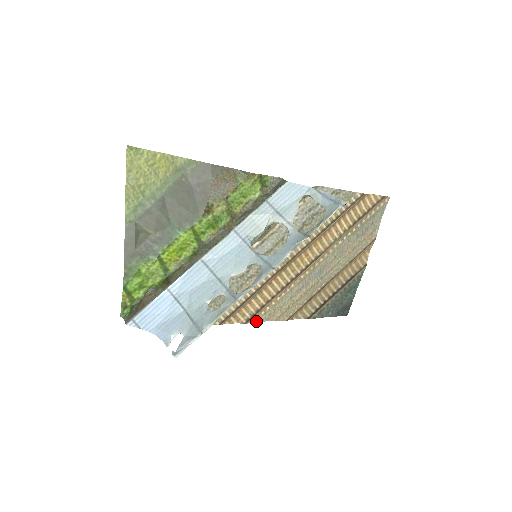
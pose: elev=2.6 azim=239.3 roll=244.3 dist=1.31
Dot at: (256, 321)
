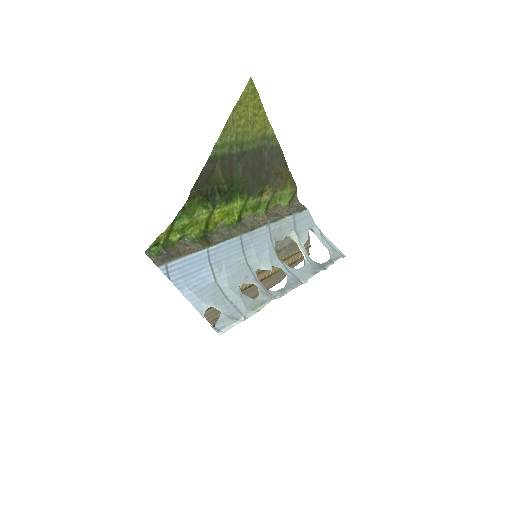
Dot at: occluded
